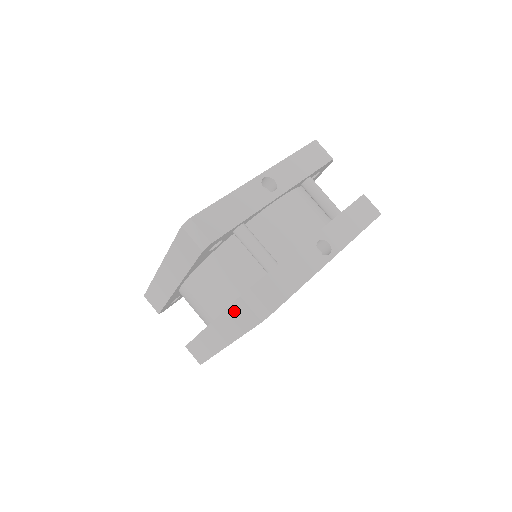
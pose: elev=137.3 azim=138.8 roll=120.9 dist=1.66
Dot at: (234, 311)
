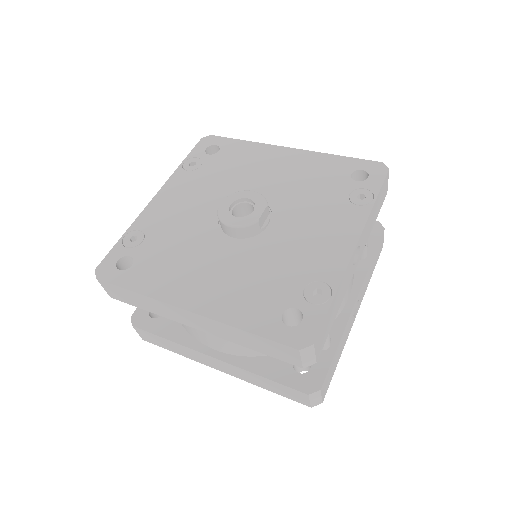
Dot at: (280, 386)
